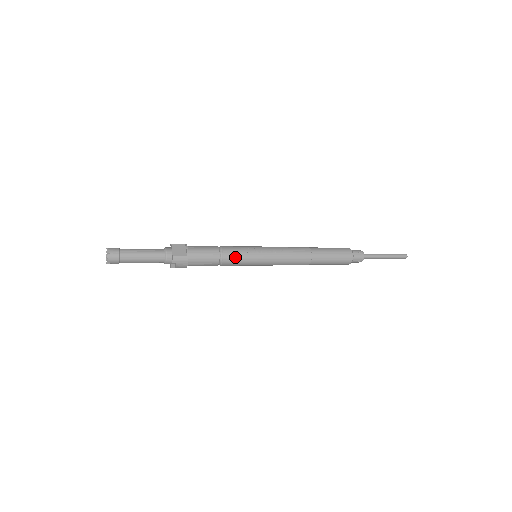
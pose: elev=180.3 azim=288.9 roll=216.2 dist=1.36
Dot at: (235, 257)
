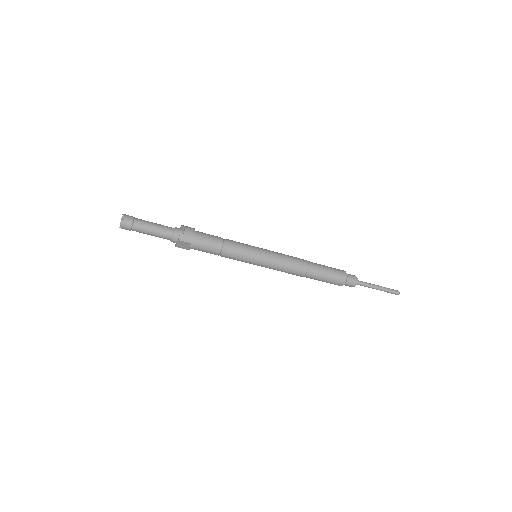
Dot at: (237, 242)
